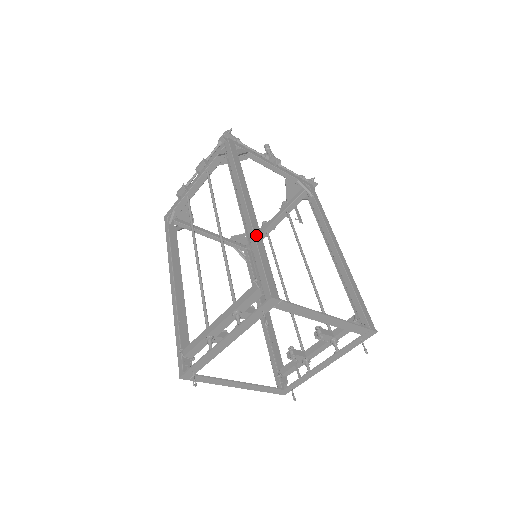
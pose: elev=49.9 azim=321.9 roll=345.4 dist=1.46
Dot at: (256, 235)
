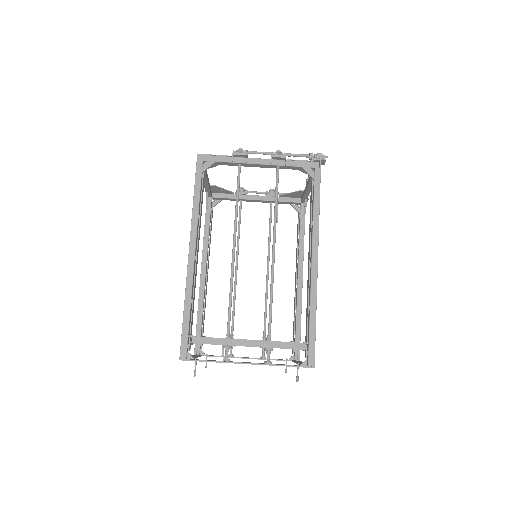
Dot at: occluded
